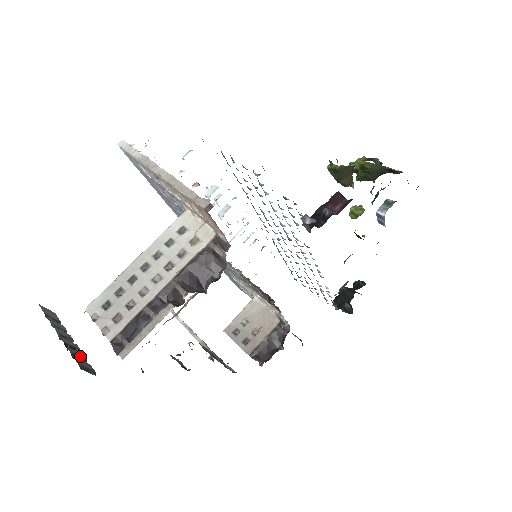
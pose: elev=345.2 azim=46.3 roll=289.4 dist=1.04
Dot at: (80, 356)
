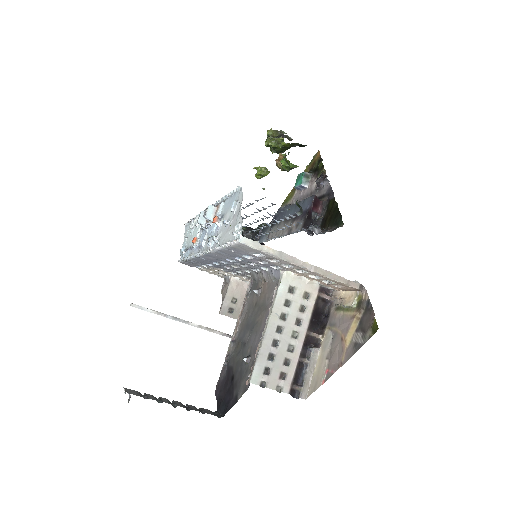
Dot at: (195, 408)
